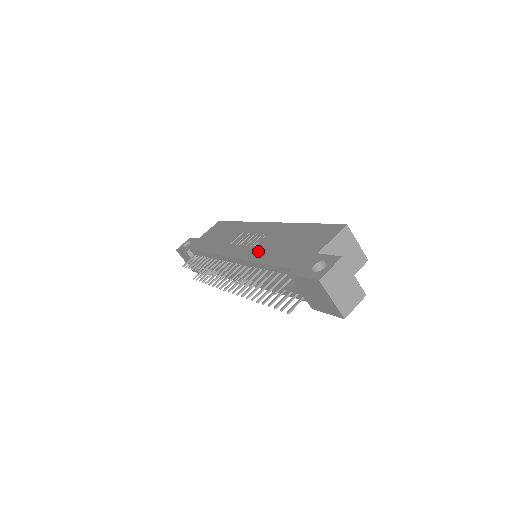
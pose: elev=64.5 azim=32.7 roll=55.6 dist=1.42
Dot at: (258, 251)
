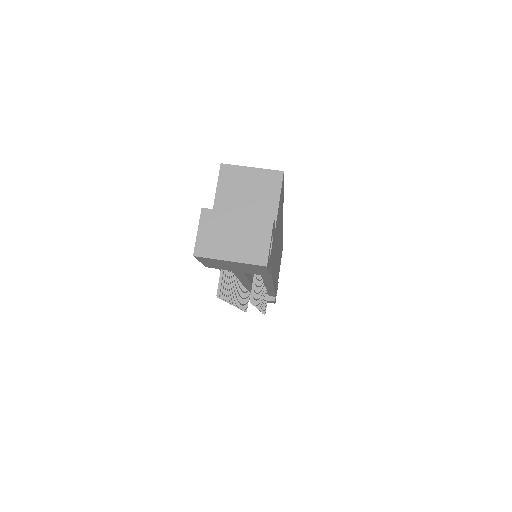
Dot at: occluded
